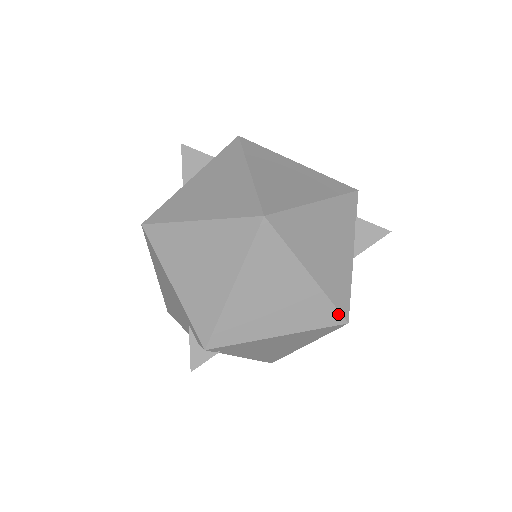
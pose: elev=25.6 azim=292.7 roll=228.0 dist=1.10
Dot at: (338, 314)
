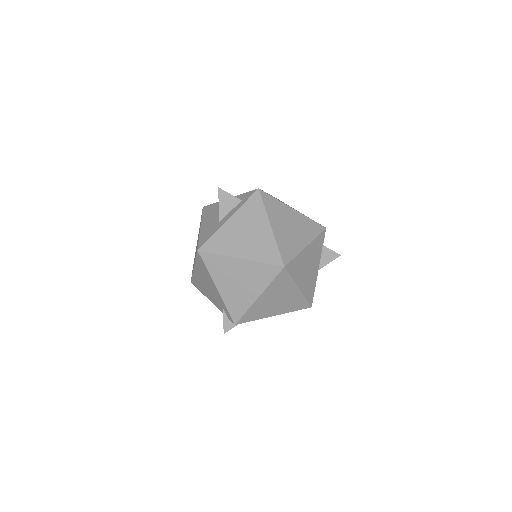
Dot at: (308, 304)
